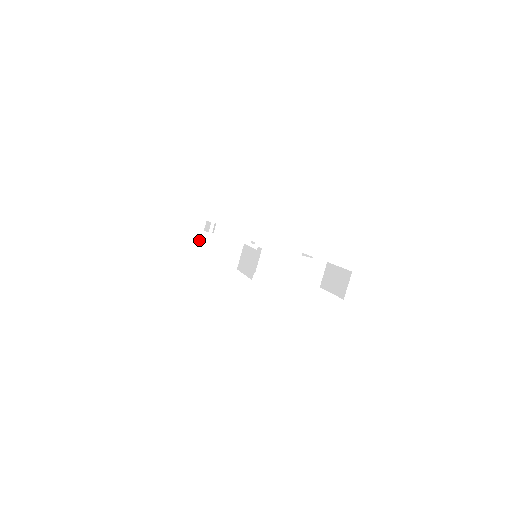
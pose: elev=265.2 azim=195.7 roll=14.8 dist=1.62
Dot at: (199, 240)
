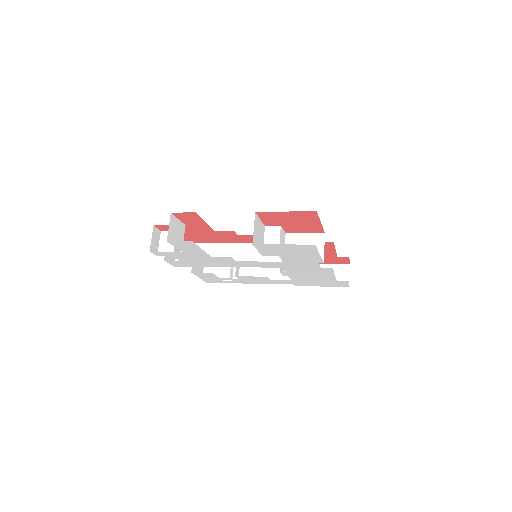
Dot at: occluded
